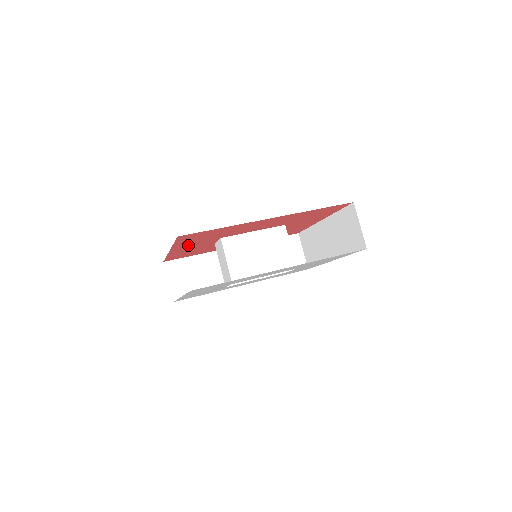
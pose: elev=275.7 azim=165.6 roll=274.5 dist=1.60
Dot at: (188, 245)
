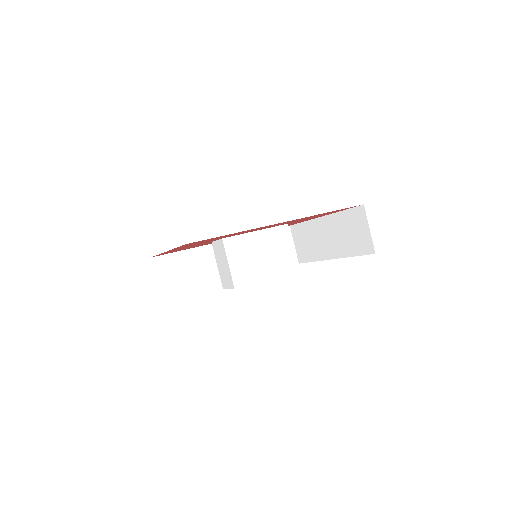
Dot at: (187, 246)
